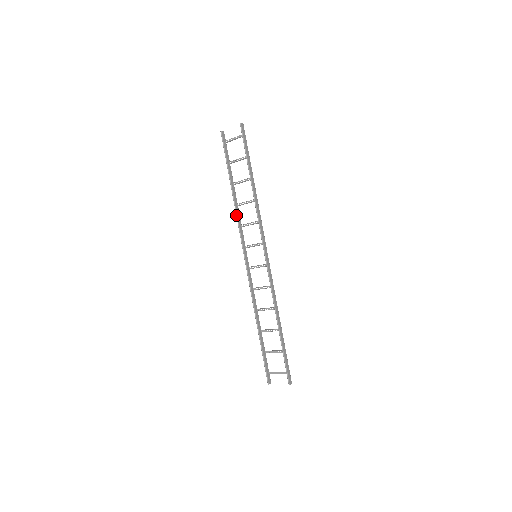
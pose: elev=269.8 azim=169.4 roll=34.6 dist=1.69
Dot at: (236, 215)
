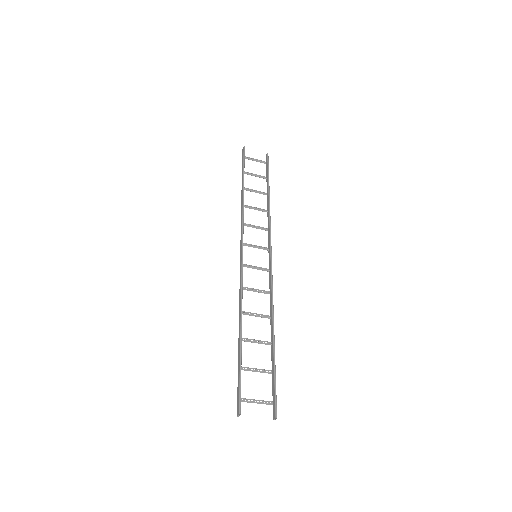
Dot at: (243, 210)
